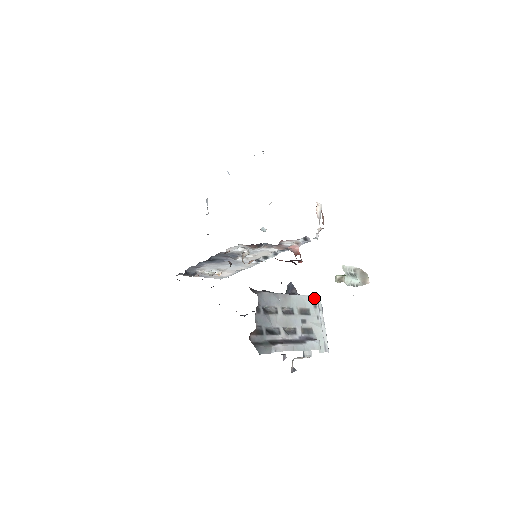
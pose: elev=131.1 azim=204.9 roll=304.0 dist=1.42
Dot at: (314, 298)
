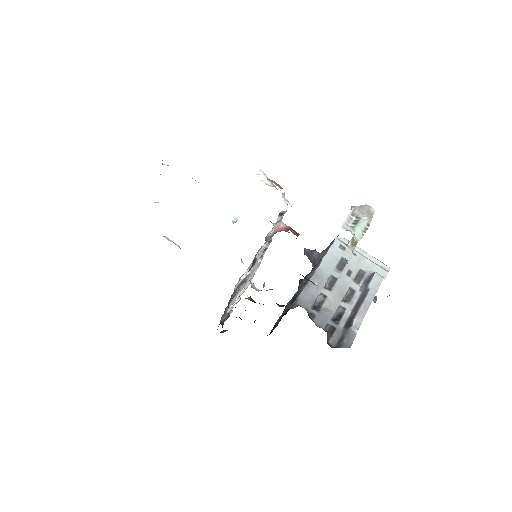
Dot at: (336, 243)
